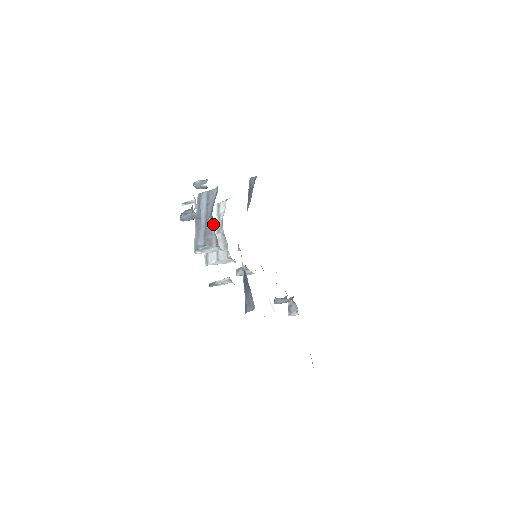
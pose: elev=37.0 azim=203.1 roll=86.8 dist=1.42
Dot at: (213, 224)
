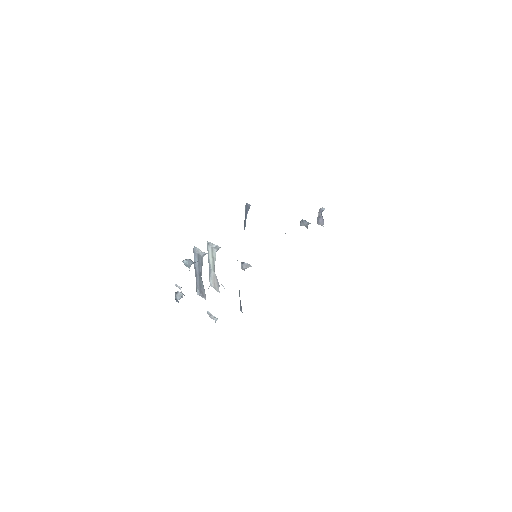
Dot at: occluded
